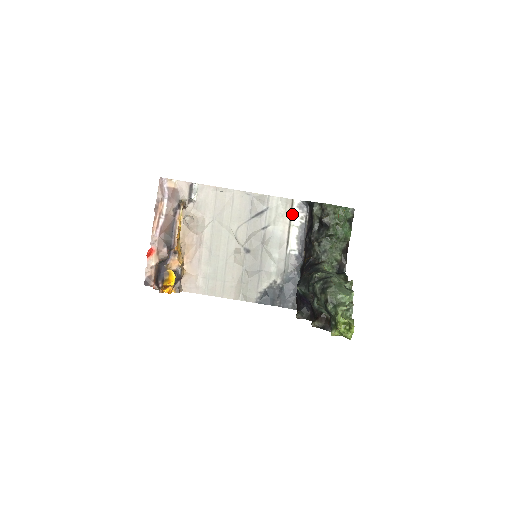
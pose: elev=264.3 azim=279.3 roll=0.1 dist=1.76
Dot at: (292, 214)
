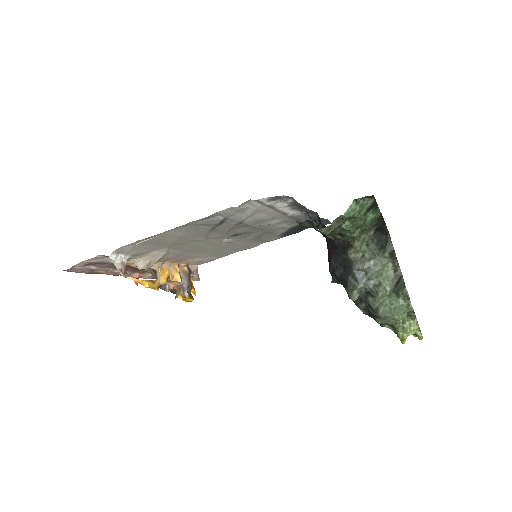
Dot at: (267, 205)
